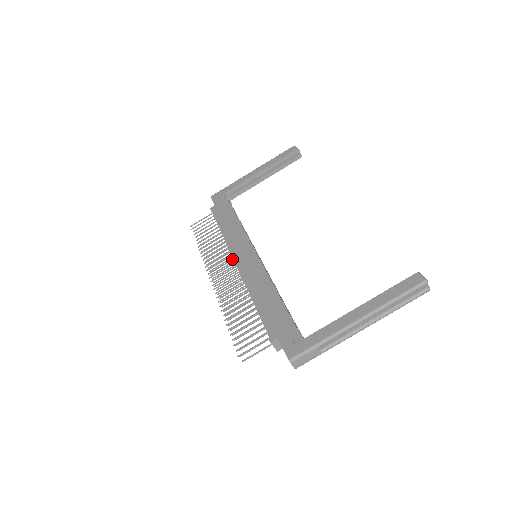
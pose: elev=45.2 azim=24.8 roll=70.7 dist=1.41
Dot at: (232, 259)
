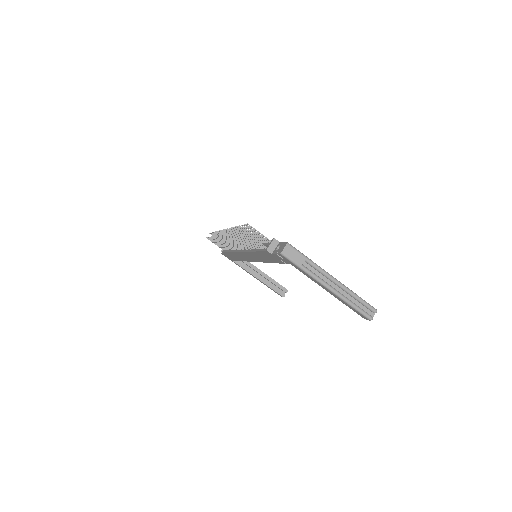
Dot at: occluded
